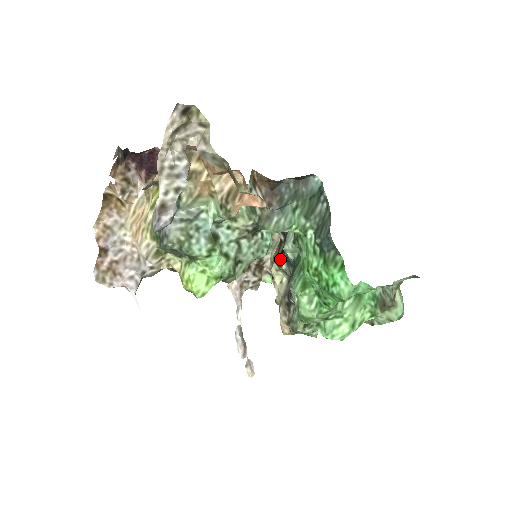
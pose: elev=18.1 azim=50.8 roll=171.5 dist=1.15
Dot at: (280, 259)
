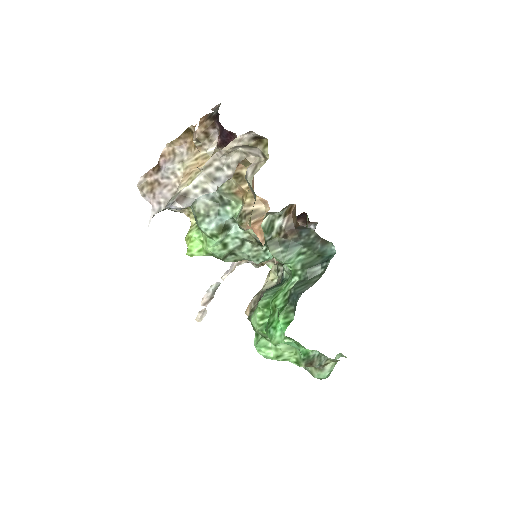
Dot at: (282, 266)
